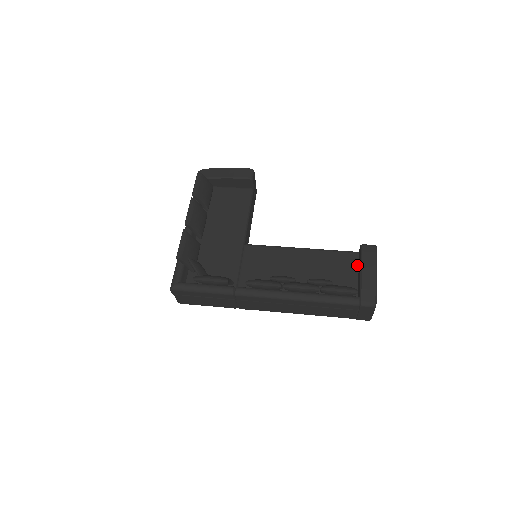
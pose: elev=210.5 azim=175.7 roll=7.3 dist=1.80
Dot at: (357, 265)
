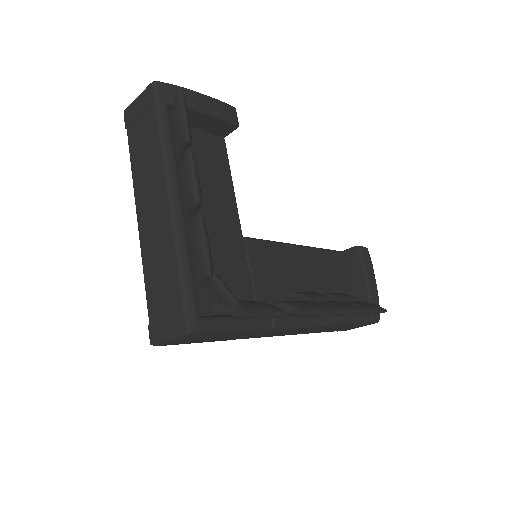
Dot at: (346, 269)
